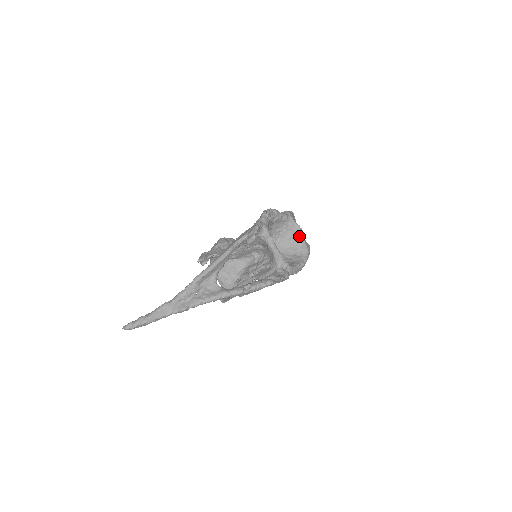
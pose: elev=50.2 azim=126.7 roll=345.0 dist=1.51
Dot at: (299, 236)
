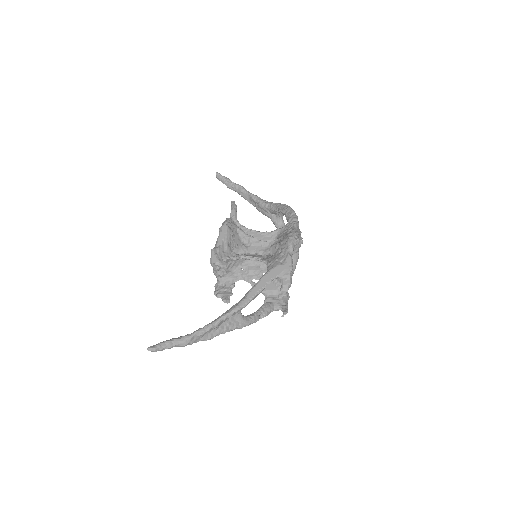
Dot at: (297, 246)
